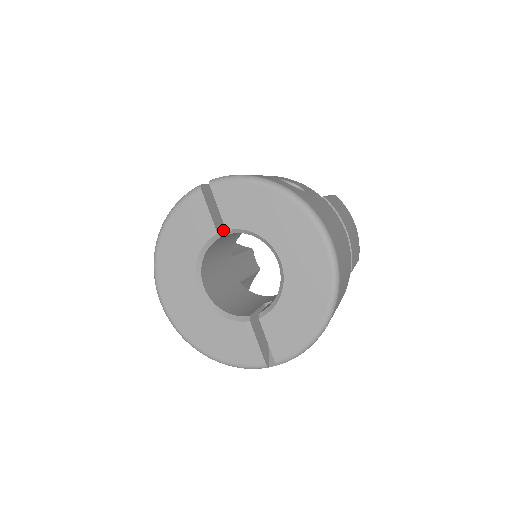
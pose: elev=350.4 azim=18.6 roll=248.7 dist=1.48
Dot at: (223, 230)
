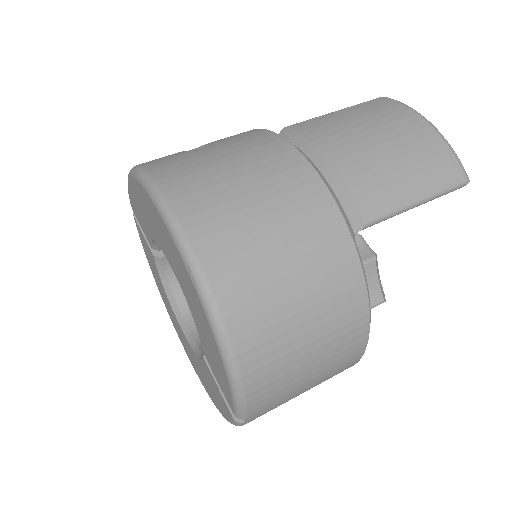
Dot at: occluded
